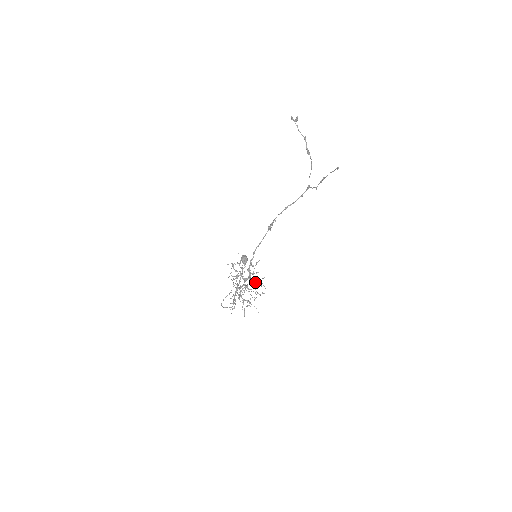
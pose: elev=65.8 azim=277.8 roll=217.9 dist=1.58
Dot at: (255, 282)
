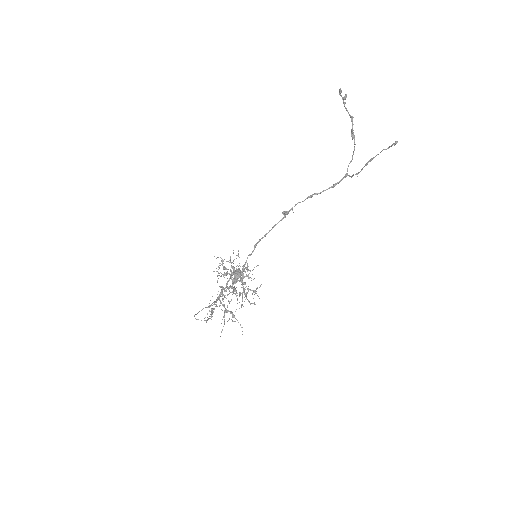
Dot at: (247, 288)
